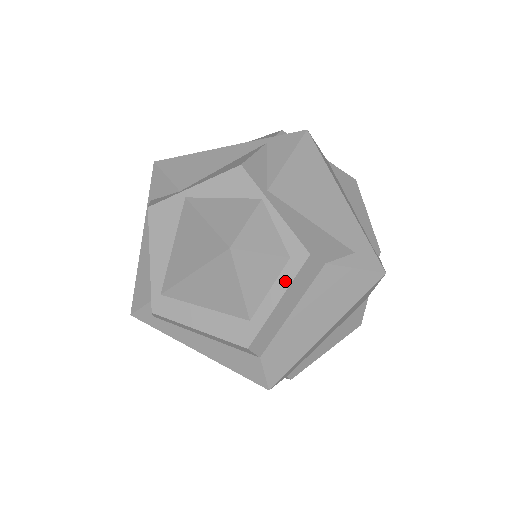
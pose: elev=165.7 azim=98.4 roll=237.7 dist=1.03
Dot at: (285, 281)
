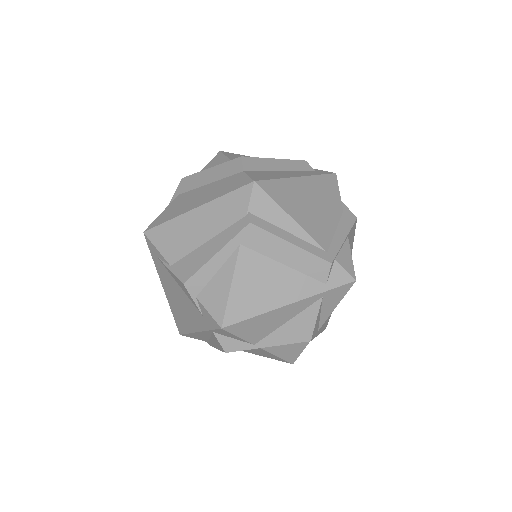
Dot at: occluded
